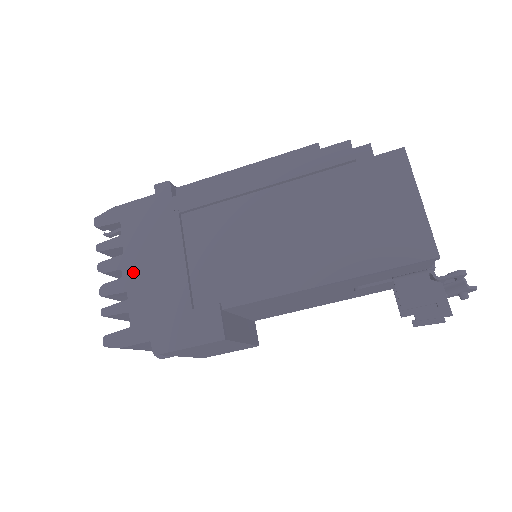
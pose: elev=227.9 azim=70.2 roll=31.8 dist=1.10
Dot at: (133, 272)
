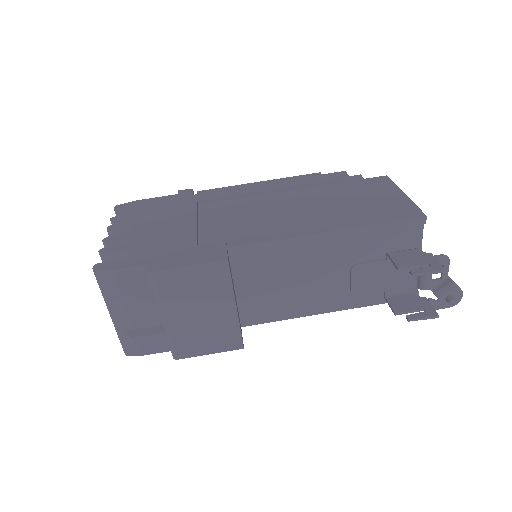
Dot at: (143, 229)
